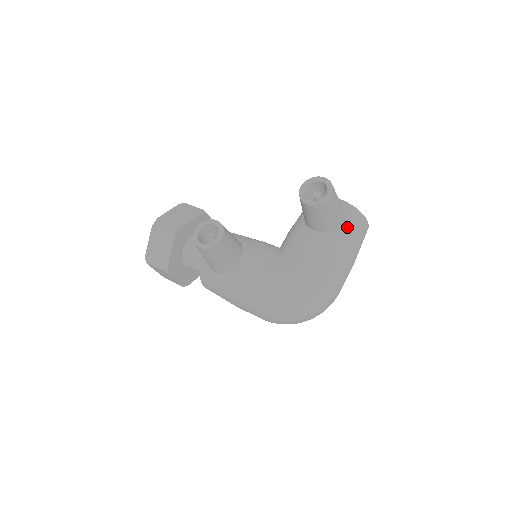
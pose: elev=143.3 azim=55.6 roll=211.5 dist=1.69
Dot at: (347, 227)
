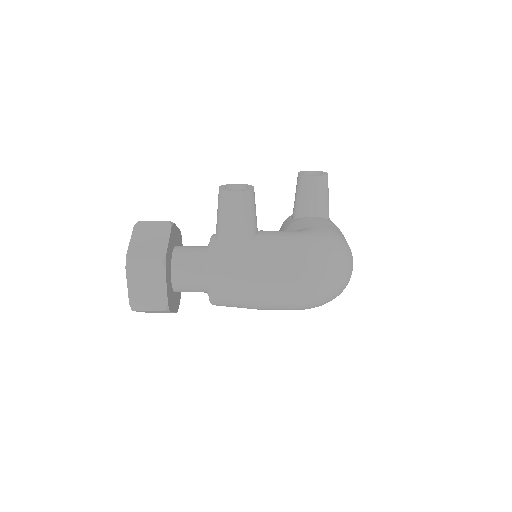
Dot at: occluded
